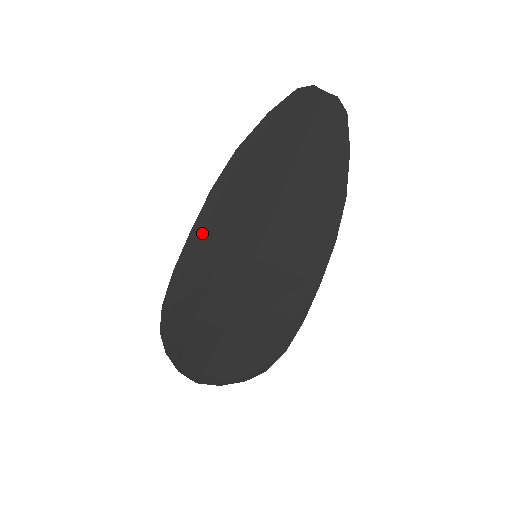
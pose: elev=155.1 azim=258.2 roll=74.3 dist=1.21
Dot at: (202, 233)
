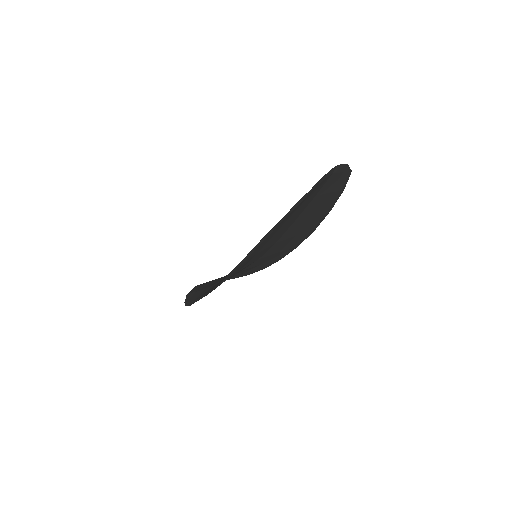
Dot at: occluded
